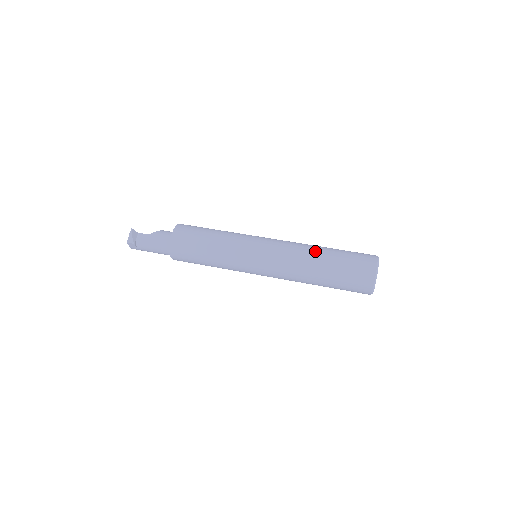
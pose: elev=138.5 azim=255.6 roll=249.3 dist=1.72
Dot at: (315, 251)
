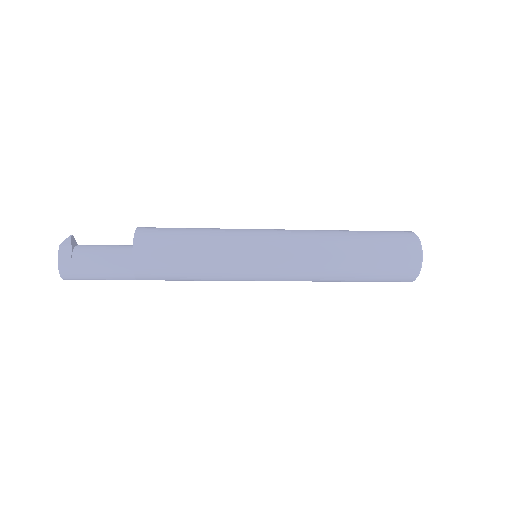
Dot at: occluded
